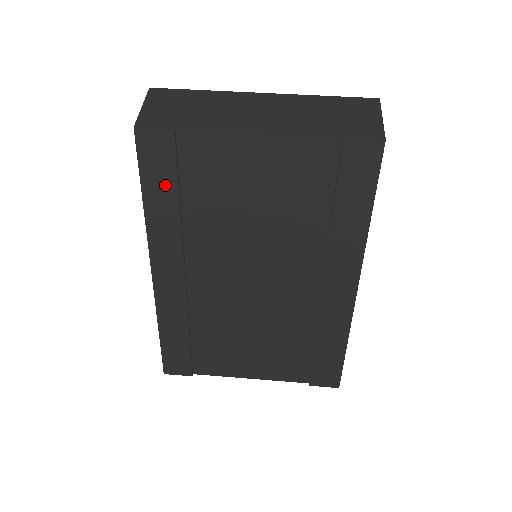
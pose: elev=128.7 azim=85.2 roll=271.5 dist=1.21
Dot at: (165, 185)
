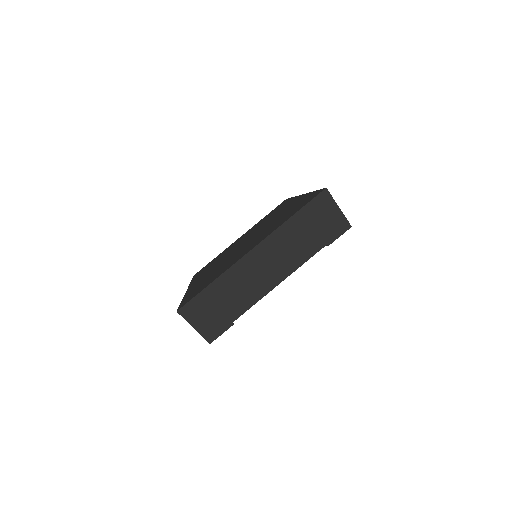
Dot at: occluded
